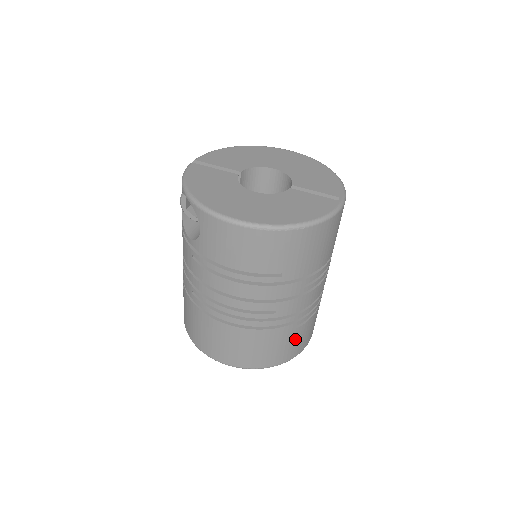
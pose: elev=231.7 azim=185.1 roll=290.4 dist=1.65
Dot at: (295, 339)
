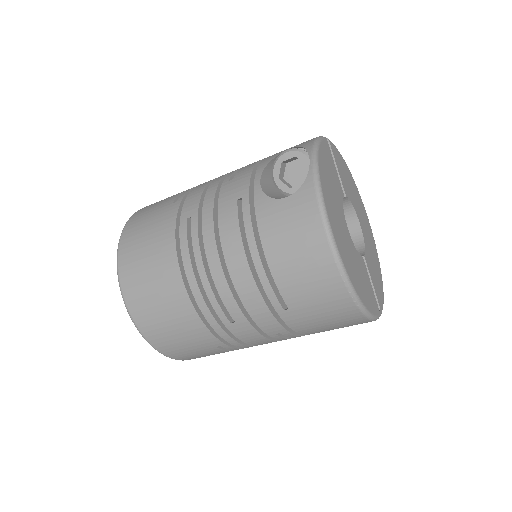
Dot at: (200, 351)
